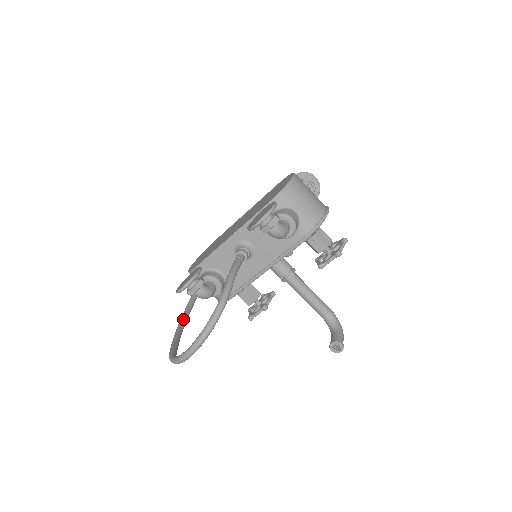
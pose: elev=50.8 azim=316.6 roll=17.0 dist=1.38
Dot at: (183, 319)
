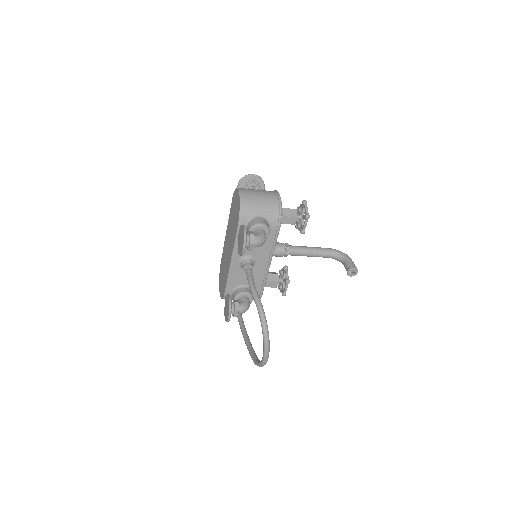
Dot at: (242, 329)
